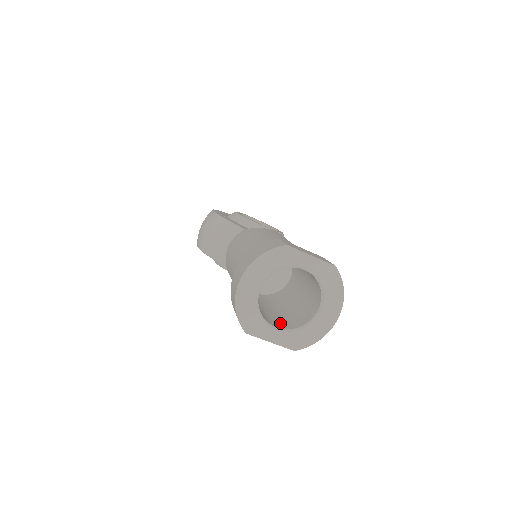
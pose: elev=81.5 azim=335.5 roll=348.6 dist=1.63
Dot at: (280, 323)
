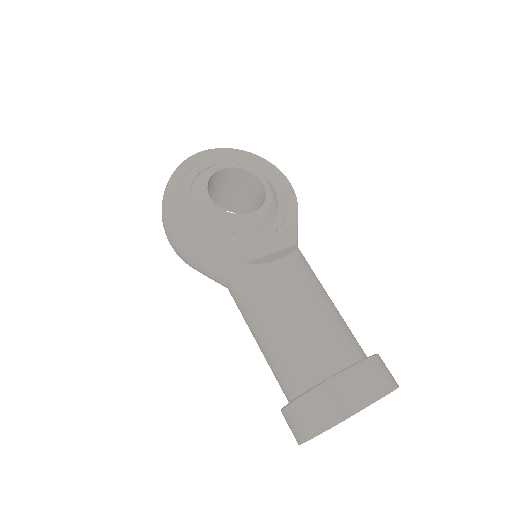
Dot at: occluded
